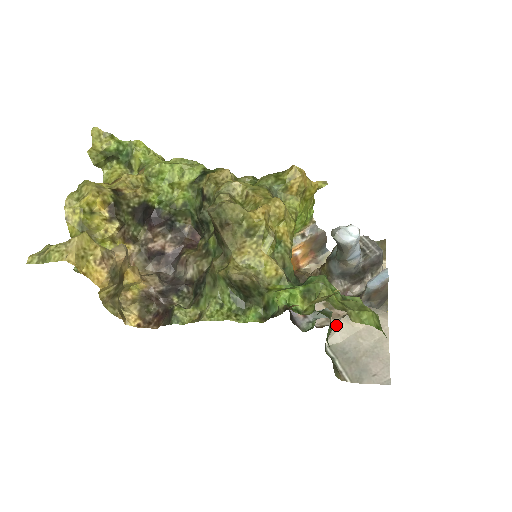
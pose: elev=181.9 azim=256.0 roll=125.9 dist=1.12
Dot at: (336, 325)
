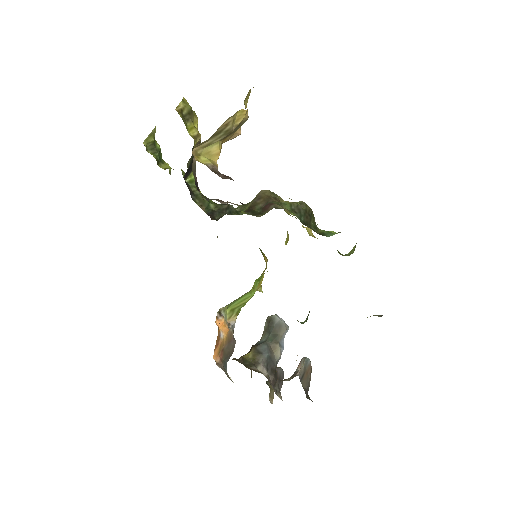
Dot at: occluded
